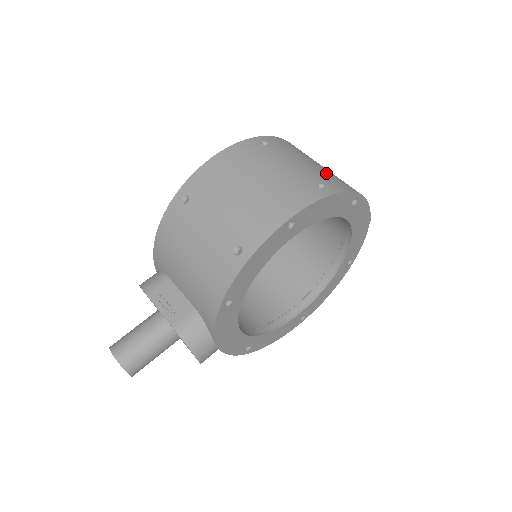
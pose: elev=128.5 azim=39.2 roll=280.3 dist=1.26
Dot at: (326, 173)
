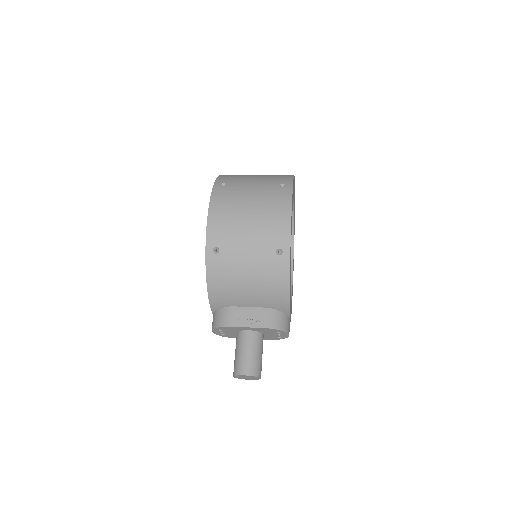
Dot at: (270, 177)
